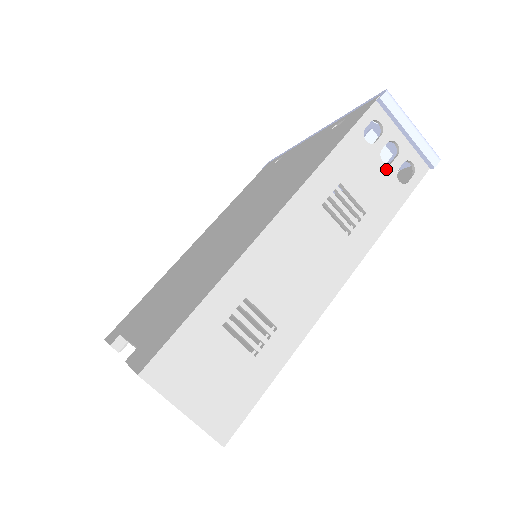
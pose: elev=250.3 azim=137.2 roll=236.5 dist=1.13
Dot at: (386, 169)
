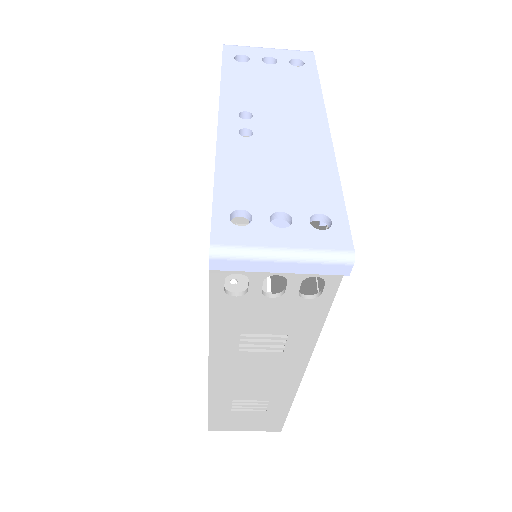
Dot at: (282, 300)
